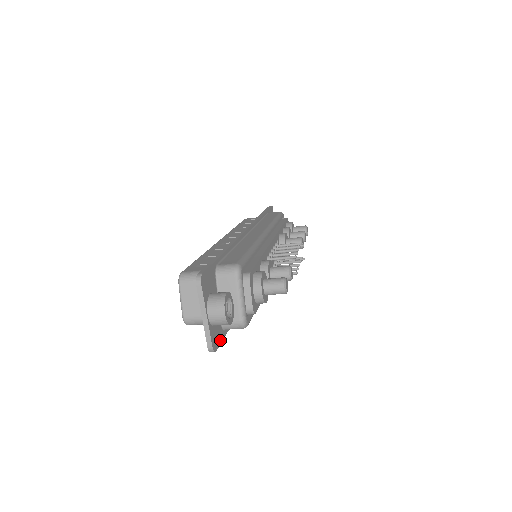
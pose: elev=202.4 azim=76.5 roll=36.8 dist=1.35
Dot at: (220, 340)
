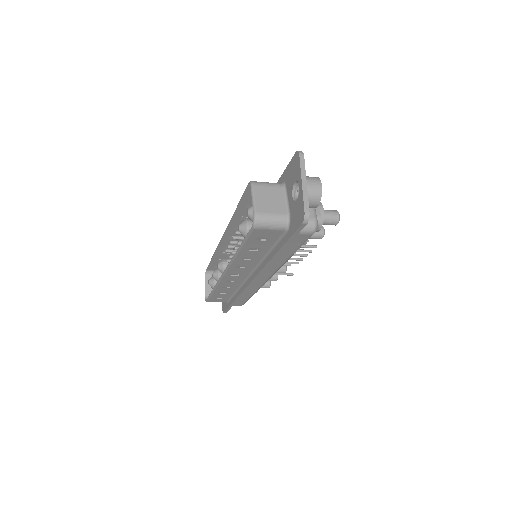
Dot at: occluded
